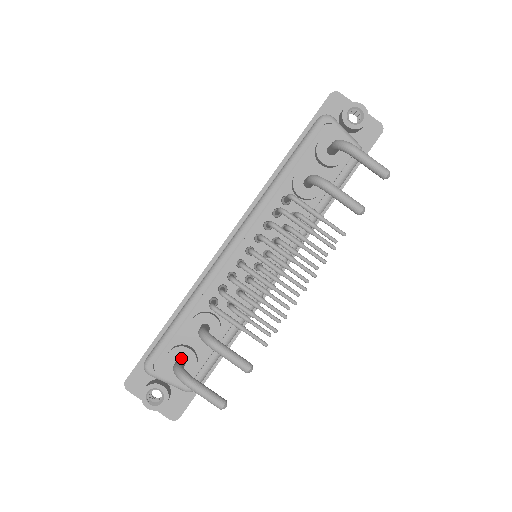
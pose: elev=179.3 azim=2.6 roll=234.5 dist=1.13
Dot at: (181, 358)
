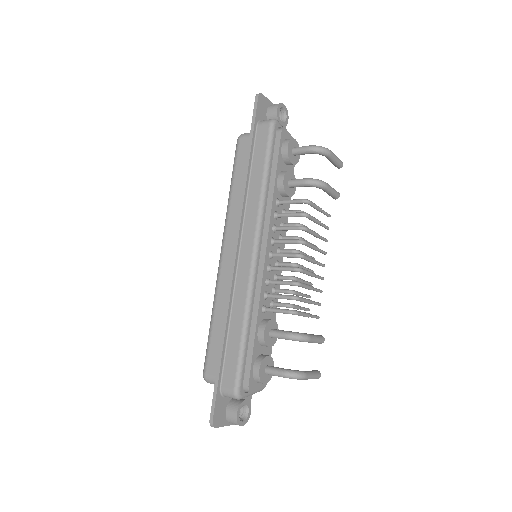
Dot at: (270, 366)
